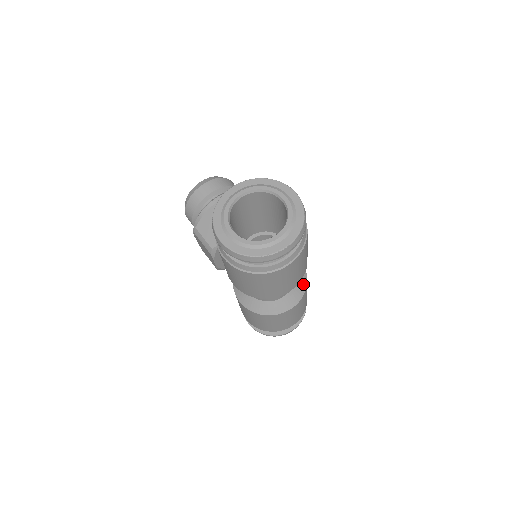
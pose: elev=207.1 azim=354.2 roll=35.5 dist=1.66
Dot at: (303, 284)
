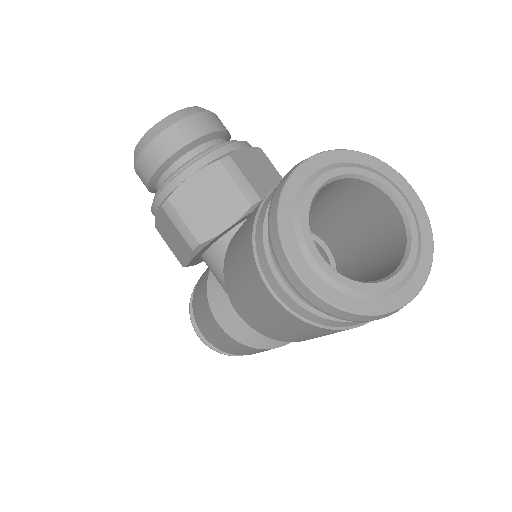
Dot at: occluded
